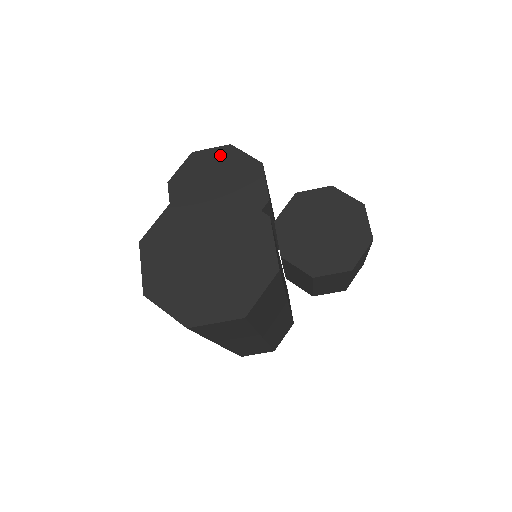
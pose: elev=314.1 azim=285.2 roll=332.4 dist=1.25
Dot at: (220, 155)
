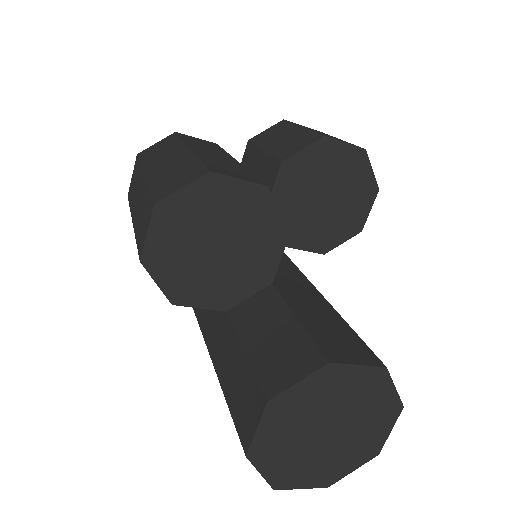
Dot at: (201, 194)
